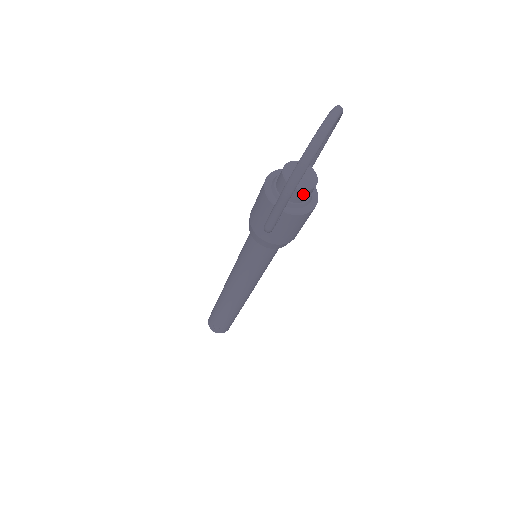
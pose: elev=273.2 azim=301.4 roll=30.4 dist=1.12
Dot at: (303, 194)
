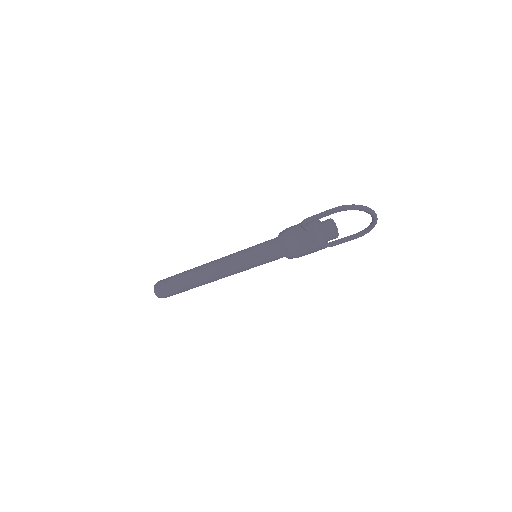
Dot at: (329, 232)
